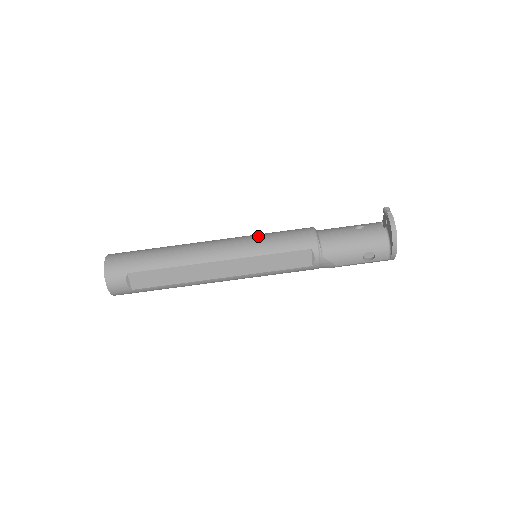
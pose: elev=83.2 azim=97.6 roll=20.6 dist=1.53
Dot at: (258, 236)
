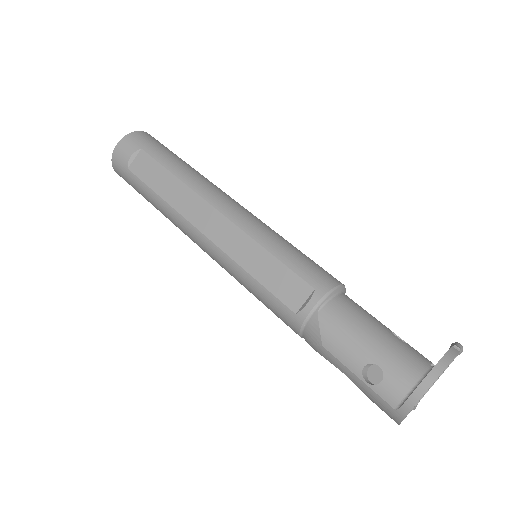
Dot at: occluded
